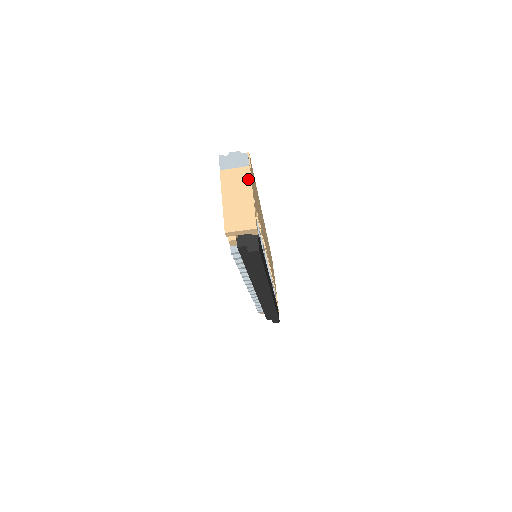
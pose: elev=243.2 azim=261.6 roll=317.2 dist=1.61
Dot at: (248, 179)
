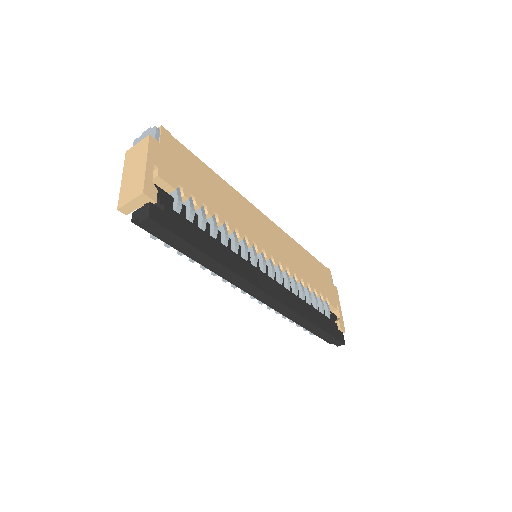
Dot at: (145, 148)
